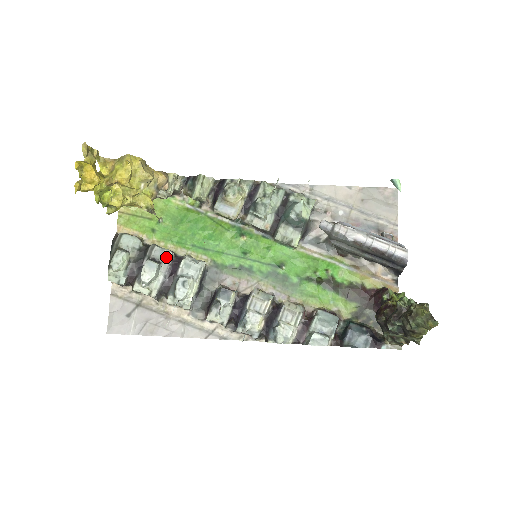
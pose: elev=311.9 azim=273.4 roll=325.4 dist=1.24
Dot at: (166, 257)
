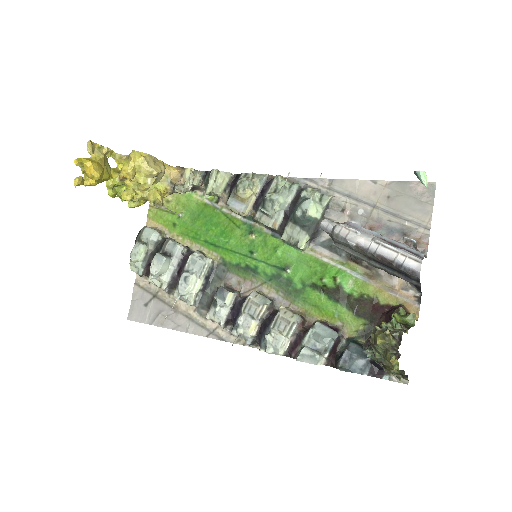
Dot at: (177, 251)
